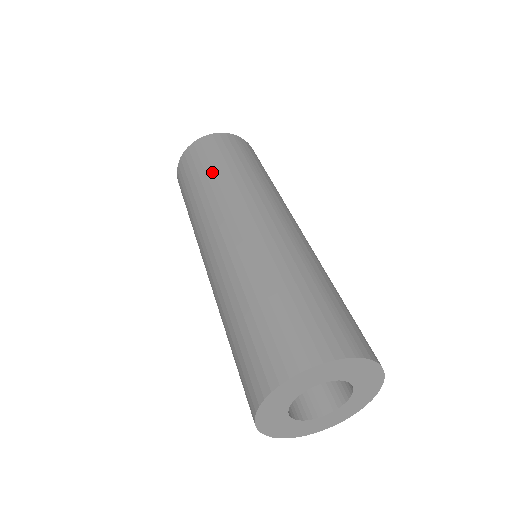
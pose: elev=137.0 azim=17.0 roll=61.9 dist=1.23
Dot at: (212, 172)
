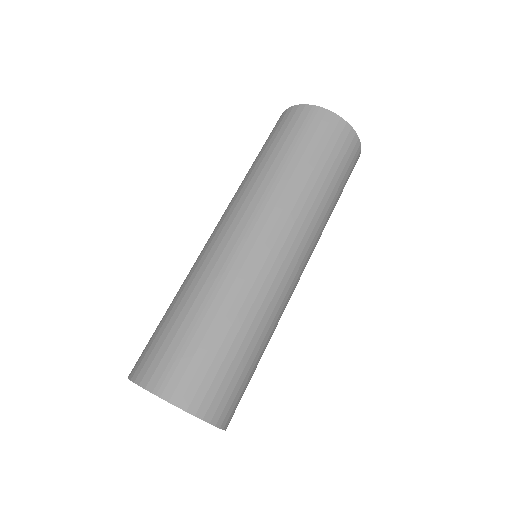
Dot at: (255, 161)
